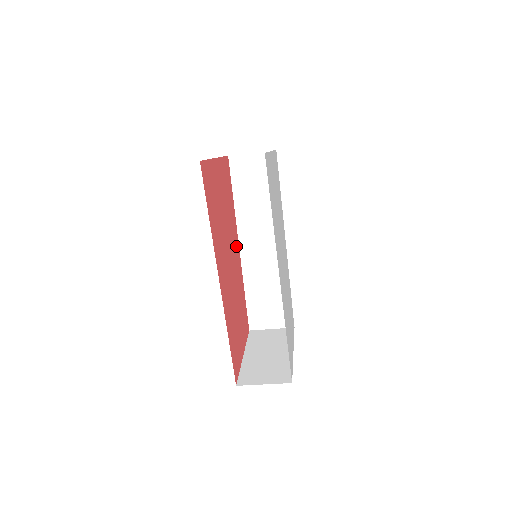
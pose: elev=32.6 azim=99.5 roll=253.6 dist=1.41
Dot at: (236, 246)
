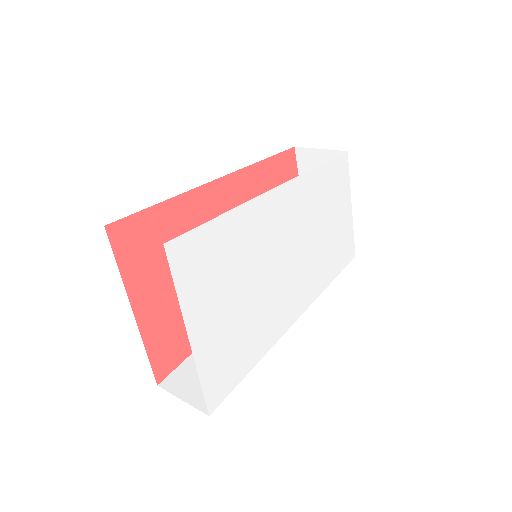
Dot at: (219, 199)
